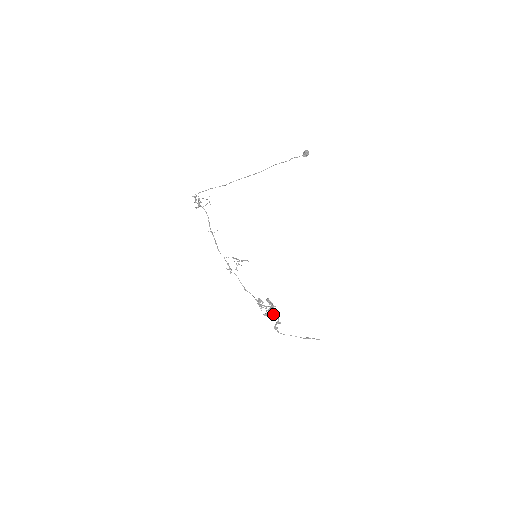
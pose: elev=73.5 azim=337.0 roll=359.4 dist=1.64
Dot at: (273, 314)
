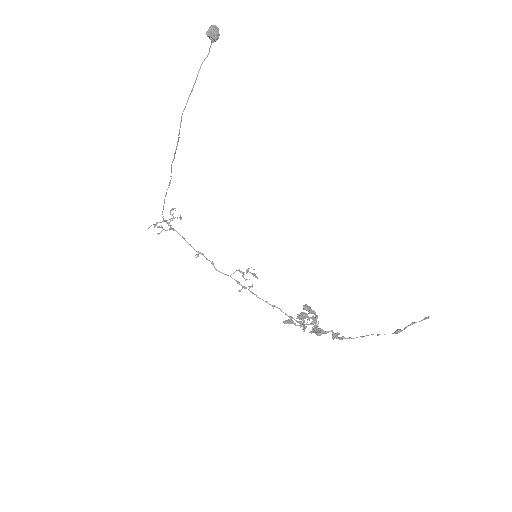
Dot at: (315, 333)
